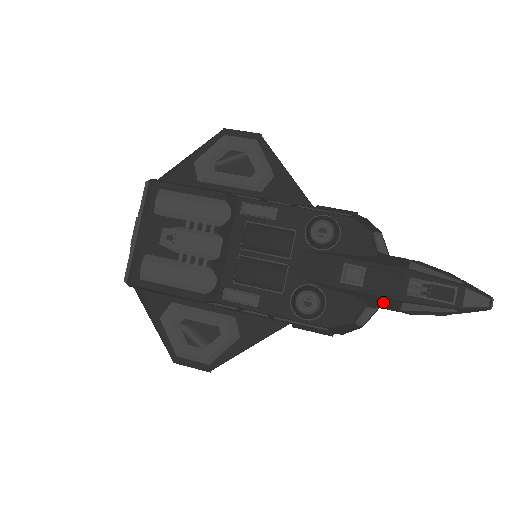
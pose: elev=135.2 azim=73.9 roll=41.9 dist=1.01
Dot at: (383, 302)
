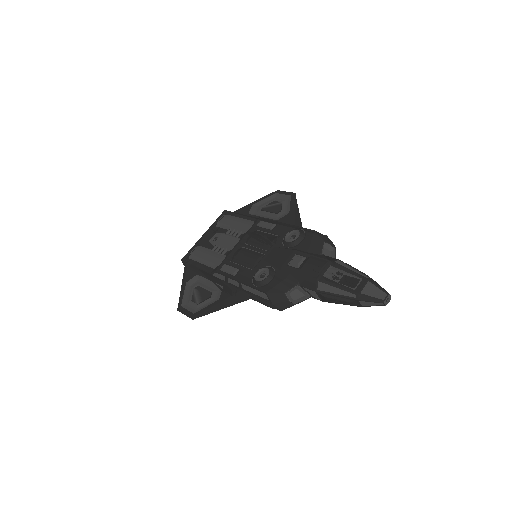
Dot at: (307, 281)
